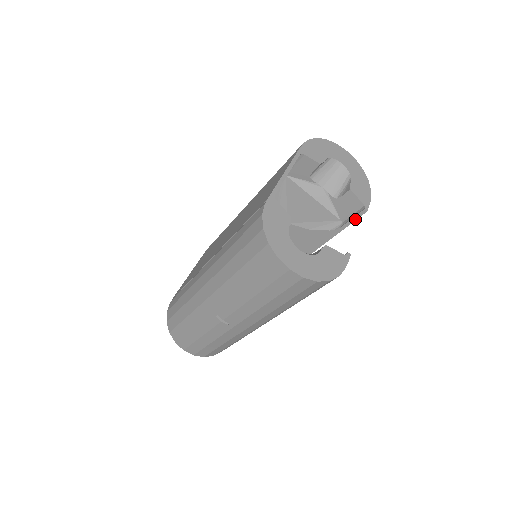
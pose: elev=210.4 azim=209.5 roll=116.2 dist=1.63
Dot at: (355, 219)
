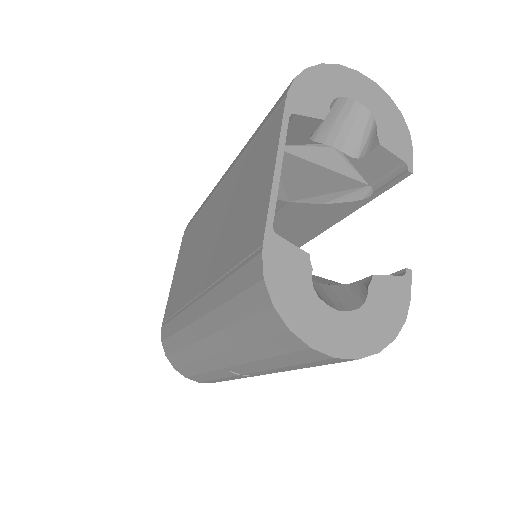
Dot at: (393, 184)
